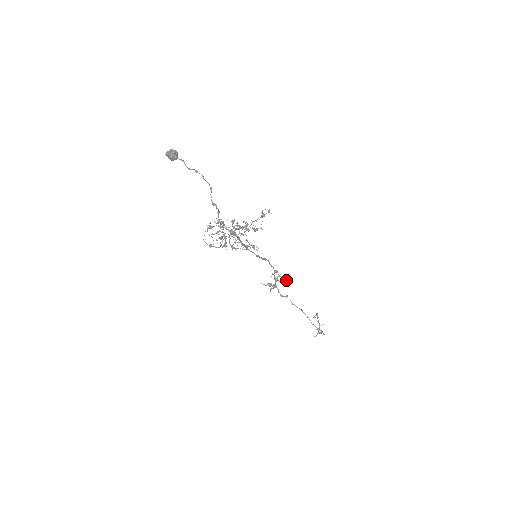
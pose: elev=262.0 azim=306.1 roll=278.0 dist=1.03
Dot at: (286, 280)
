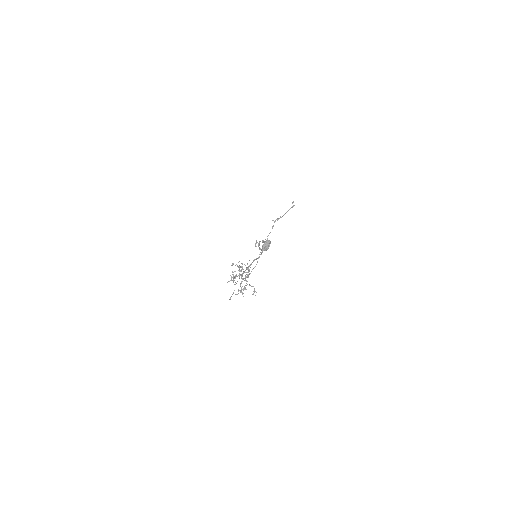
Dot at: occluded
